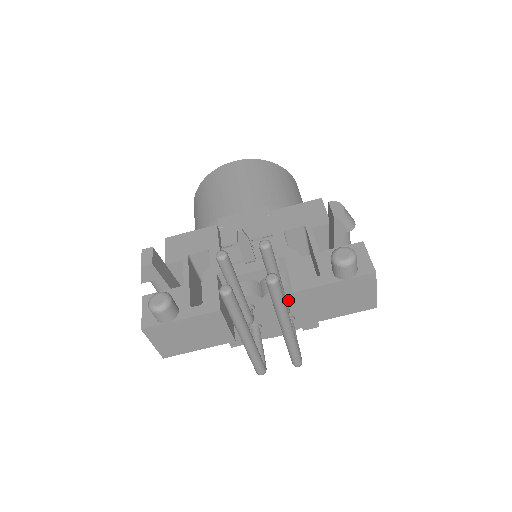
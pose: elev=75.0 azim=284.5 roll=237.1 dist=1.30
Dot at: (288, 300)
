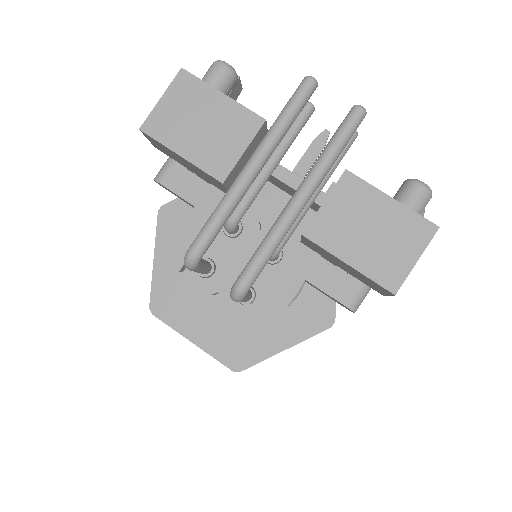
Dot at: (279, 258)
